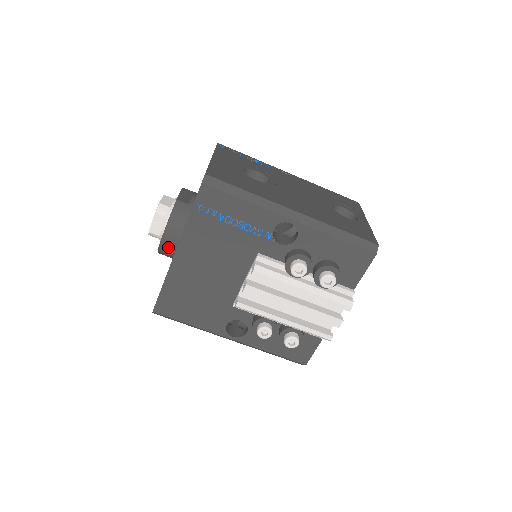
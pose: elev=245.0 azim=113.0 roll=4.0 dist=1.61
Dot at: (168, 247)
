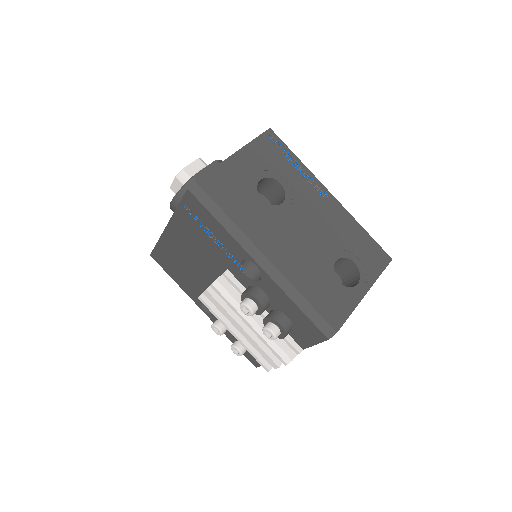
Dot at: occluded
